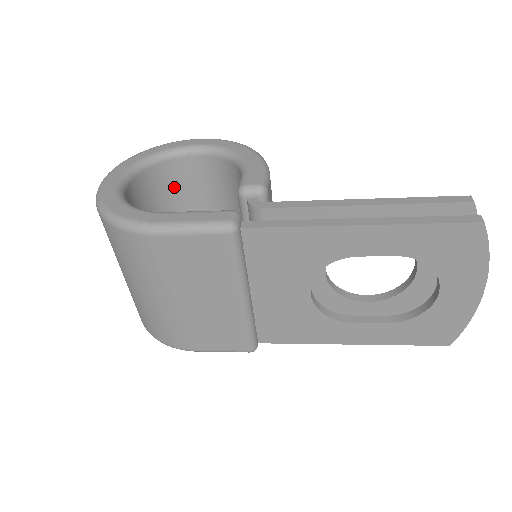
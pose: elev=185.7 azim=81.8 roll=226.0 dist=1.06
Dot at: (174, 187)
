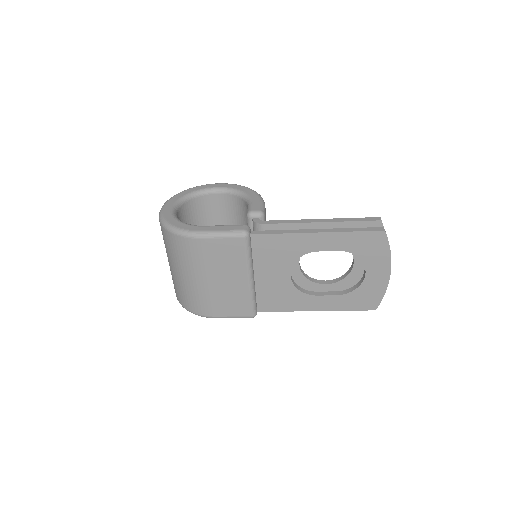
Dot at: (202, 214)
